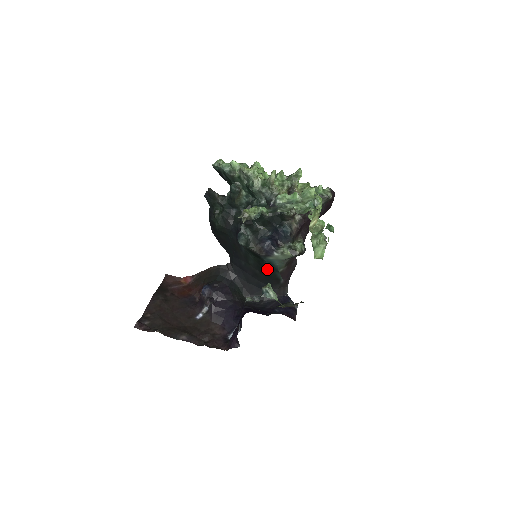
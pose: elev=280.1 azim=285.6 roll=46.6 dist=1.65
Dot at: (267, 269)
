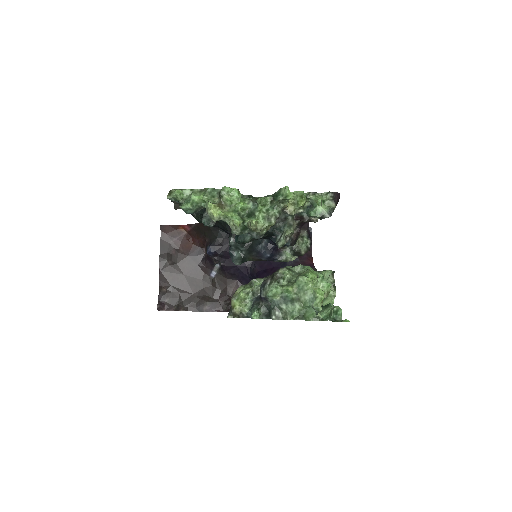
Dot at: occluded
